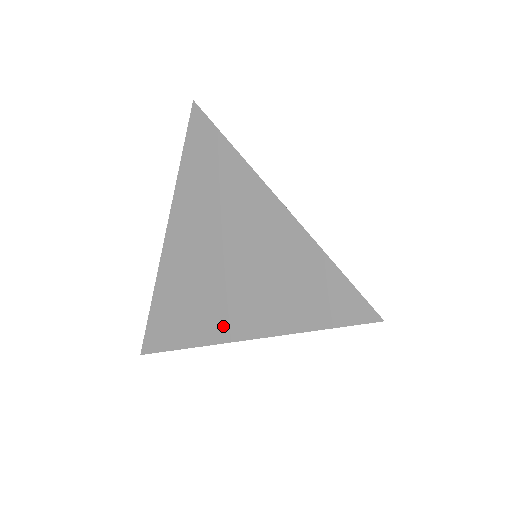
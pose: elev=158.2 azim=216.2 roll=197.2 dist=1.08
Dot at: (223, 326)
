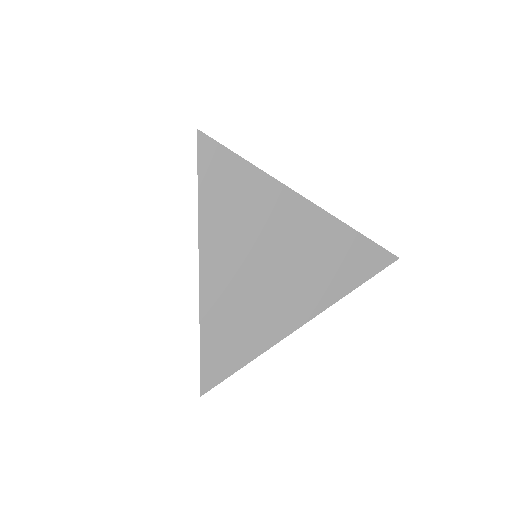
Dot at: (286, 321)
